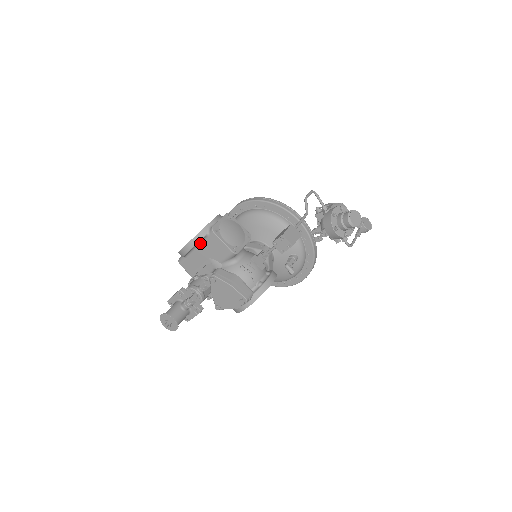
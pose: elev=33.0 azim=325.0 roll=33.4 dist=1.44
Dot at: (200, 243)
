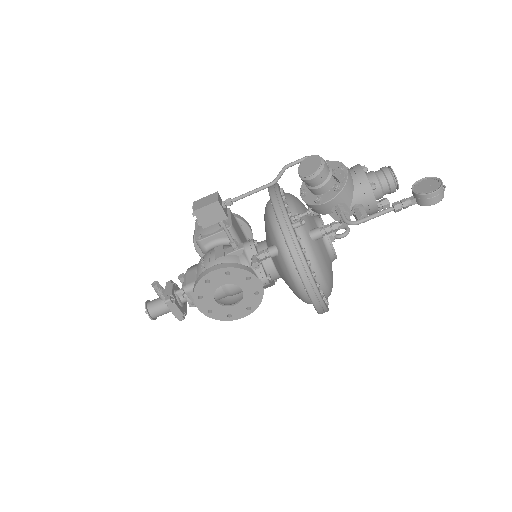
Dot at: occluded
